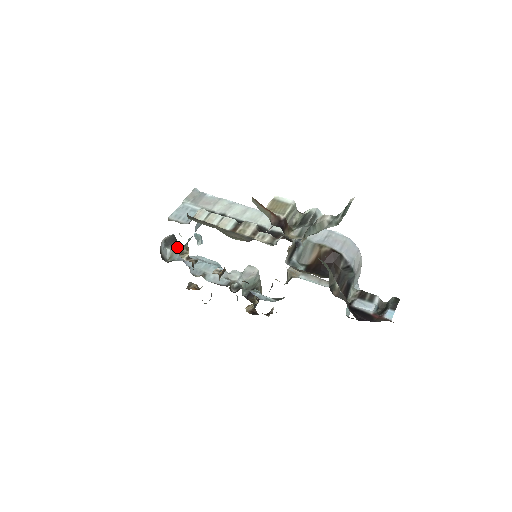
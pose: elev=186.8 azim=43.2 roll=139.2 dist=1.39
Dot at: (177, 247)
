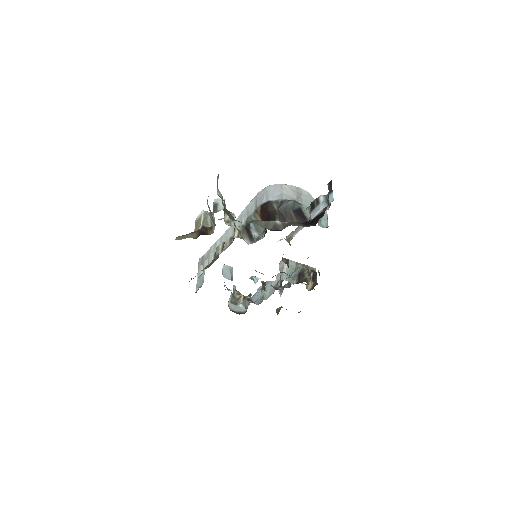
Dot at: occluded
